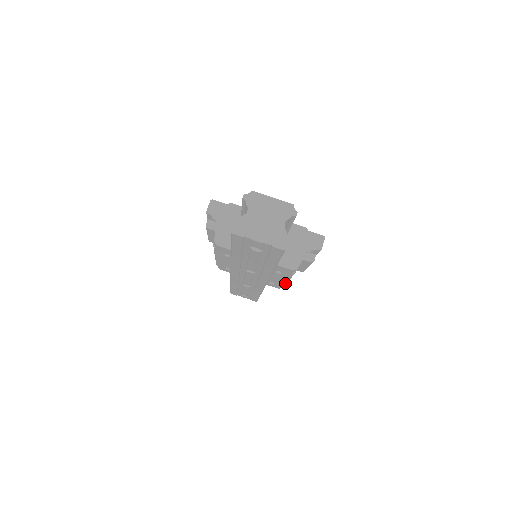
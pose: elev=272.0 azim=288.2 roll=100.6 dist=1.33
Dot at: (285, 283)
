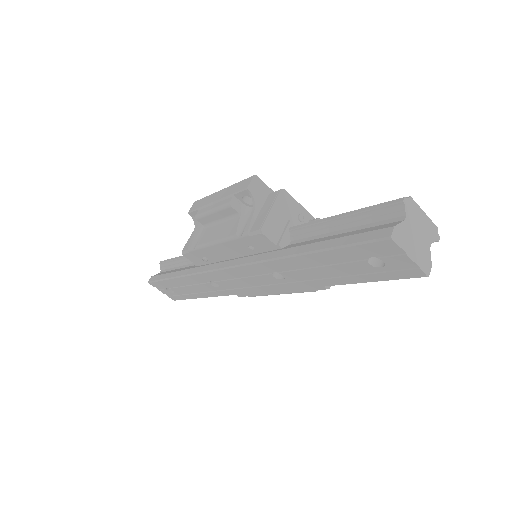
Dot at: occluded
